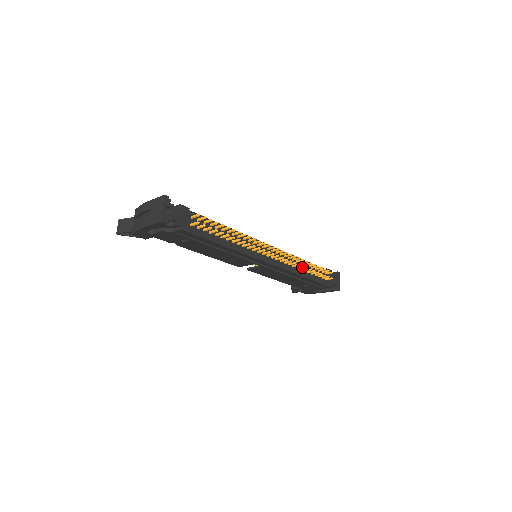
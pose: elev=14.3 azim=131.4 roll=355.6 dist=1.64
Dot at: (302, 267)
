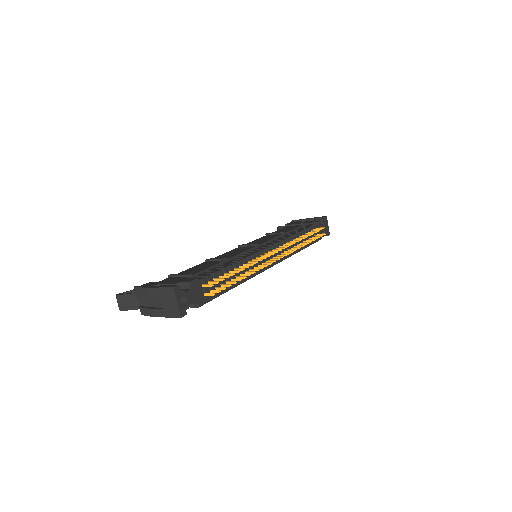
Dot at: occluded
